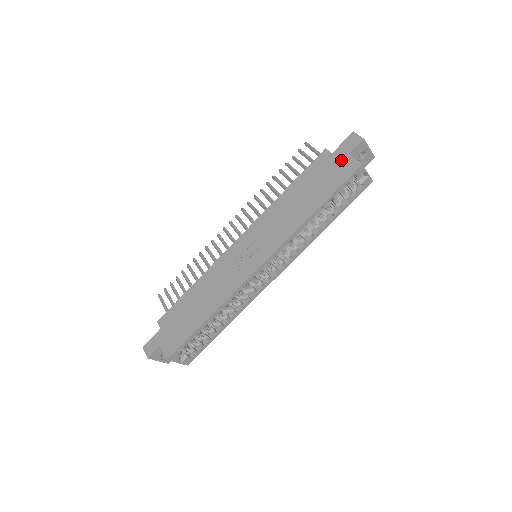
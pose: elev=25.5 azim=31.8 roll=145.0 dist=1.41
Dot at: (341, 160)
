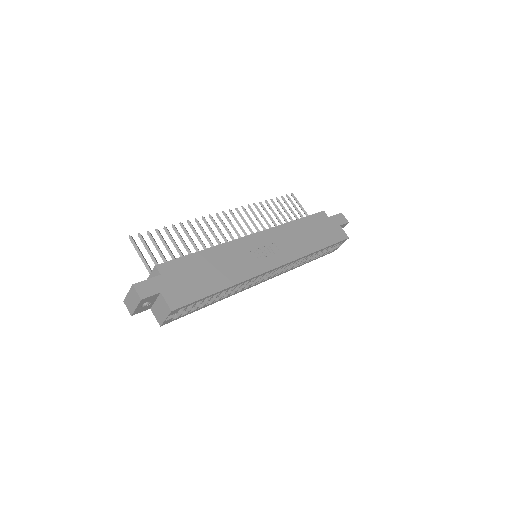
Dot at: (336, 226)
